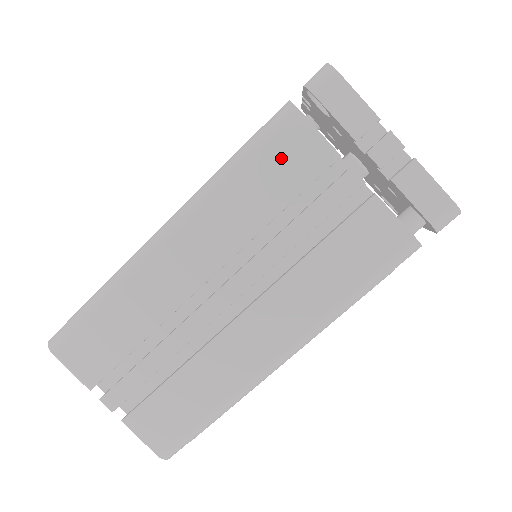
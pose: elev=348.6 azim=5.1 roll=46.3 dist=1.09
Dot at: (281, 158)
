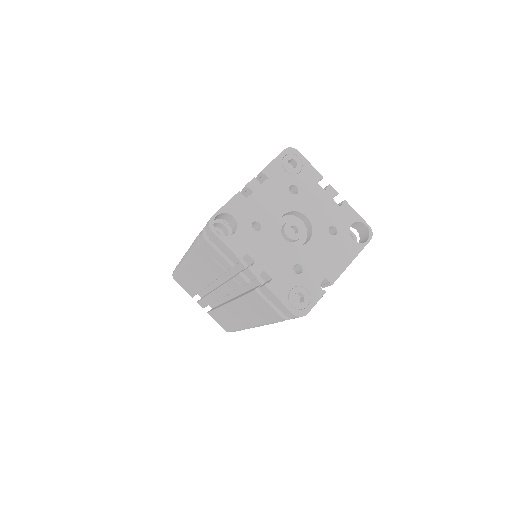
Dot at: (209, 256)
